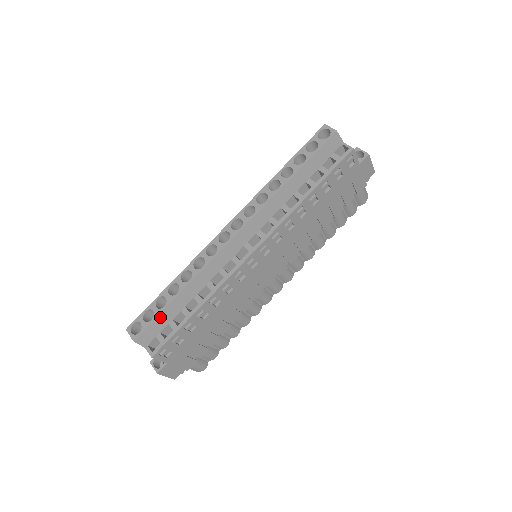
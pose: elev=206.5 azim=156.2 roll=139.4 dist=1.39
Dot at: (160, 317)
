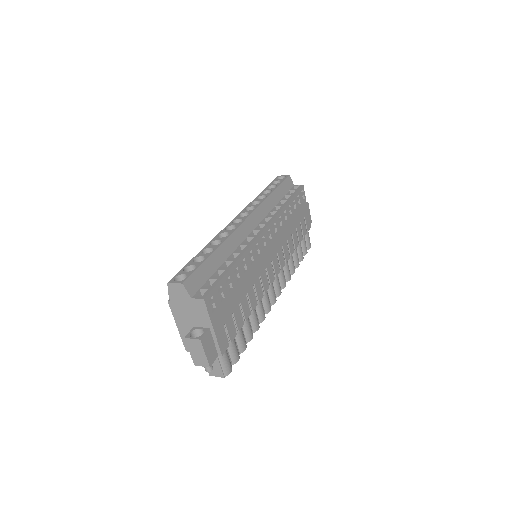
Dot at: (202, 267)
